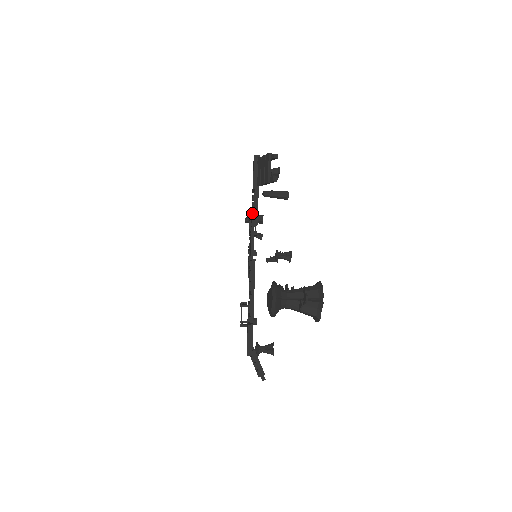
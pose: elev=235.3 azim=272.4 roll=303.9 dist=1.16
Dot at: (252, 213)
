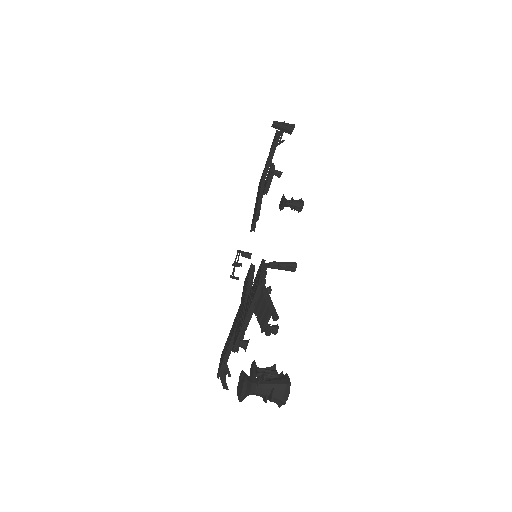
Dot at: (247, 301)
